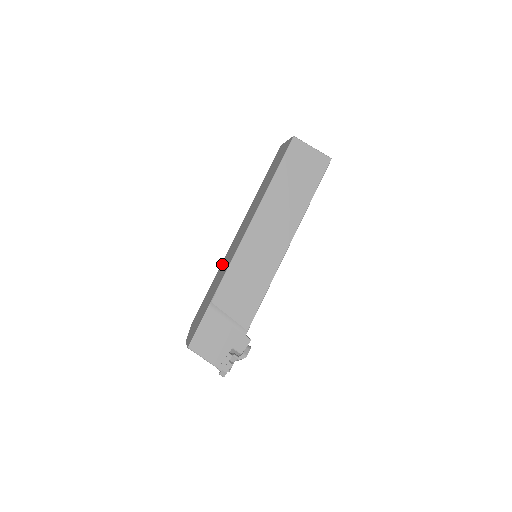
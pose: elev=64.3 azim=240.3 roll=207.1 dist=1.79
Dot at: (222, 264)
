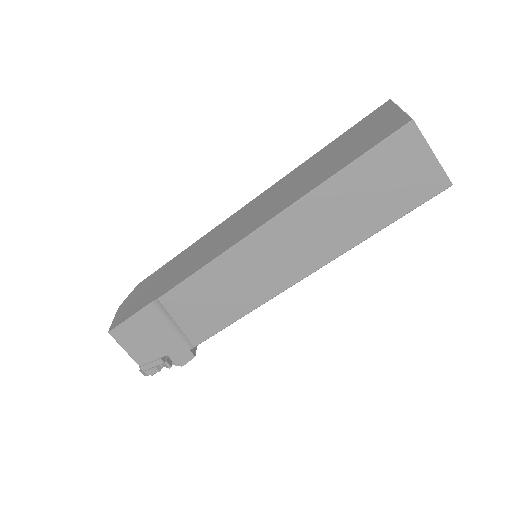
Dot at: (207, 237)
